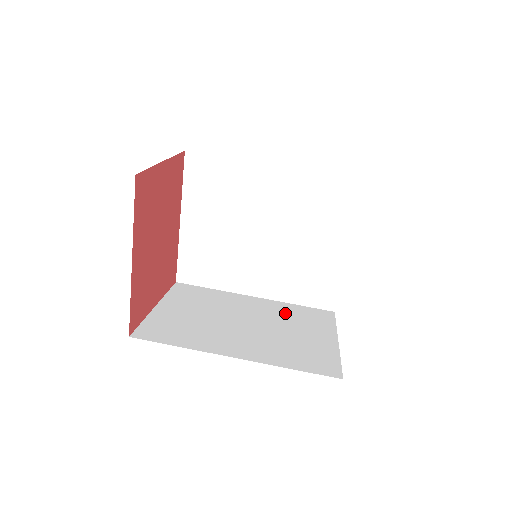
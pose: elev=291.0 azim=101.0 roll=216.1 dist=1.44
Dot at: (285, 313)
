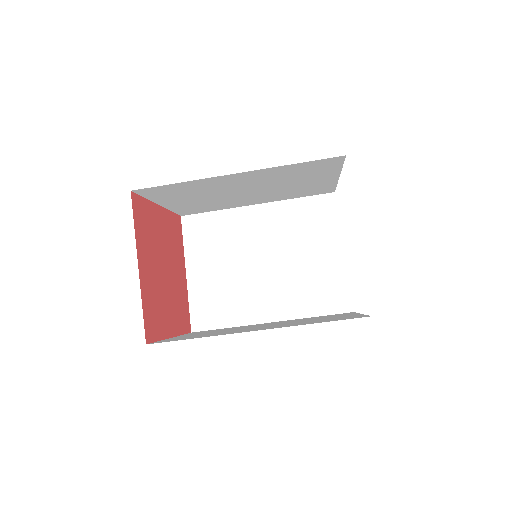
Dot at: (291, 224)
